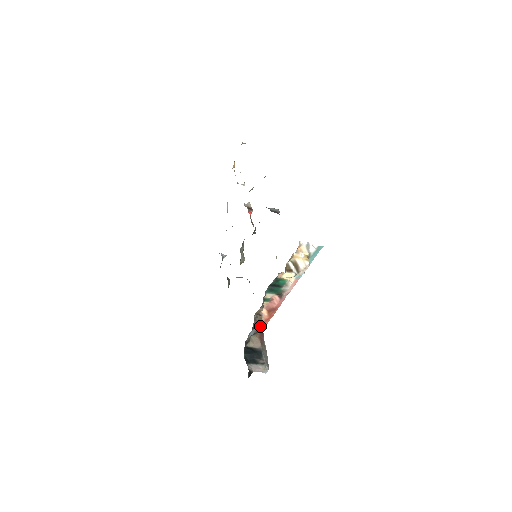
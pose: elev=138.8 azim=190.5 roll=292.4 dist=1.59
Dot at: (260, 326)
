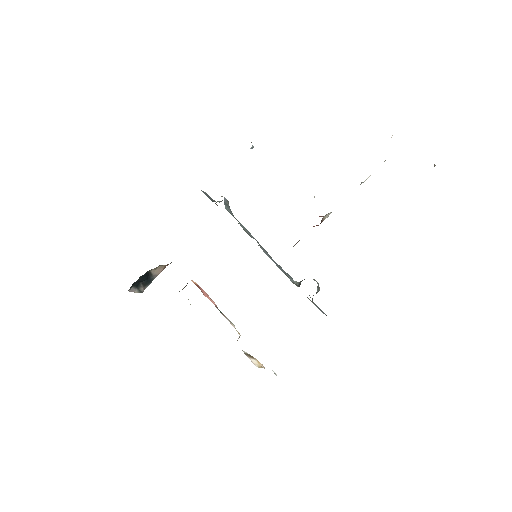
Dot at: occluded
